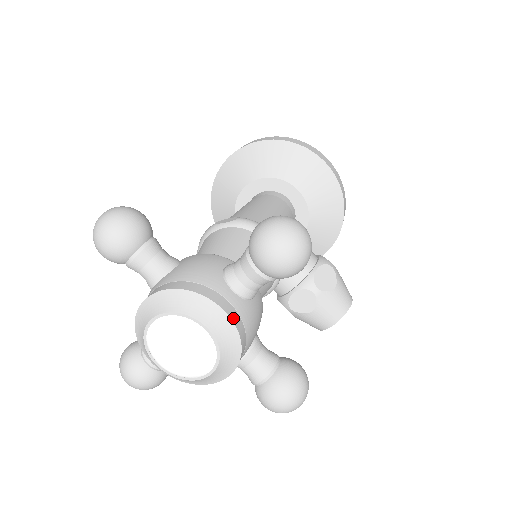
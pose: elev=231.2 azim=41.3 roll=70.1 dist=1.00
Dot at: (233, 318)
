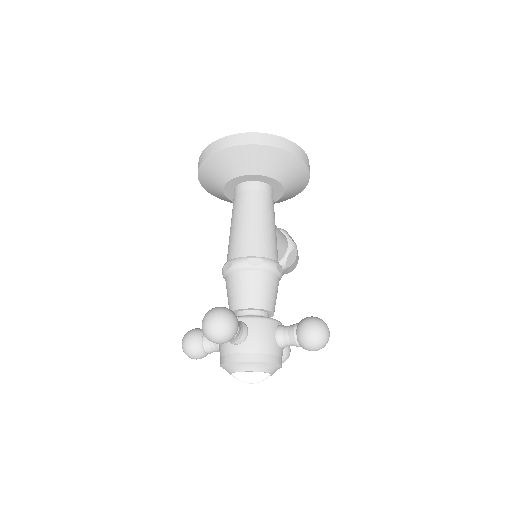
Dot at: occluded
